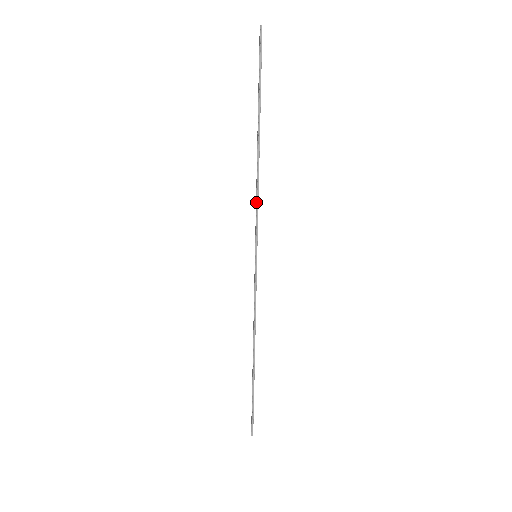
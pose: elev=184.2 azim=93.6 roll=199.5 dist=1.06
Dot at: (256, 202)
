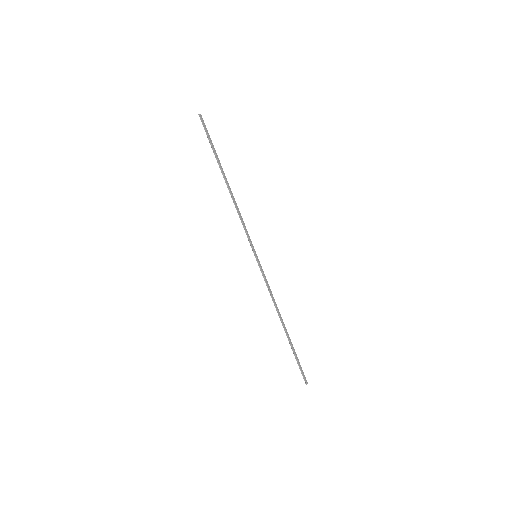
Dot at: (241, 221)
